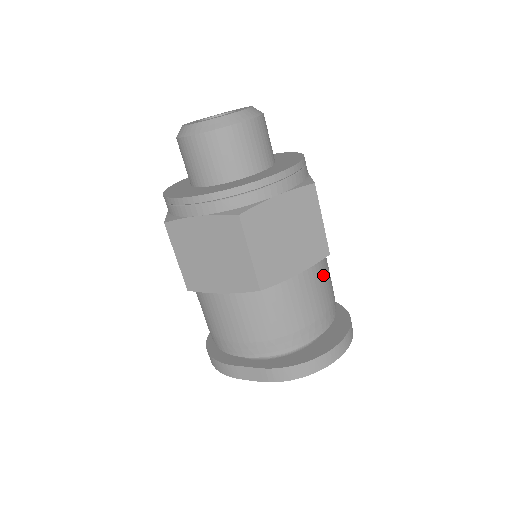
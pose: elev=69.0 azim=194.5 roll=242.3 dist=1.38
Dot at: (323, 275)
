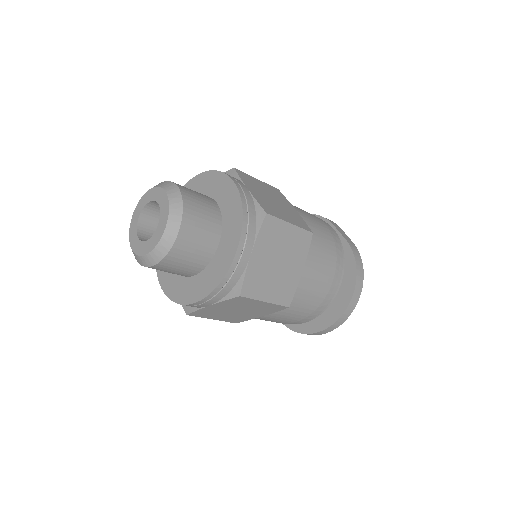
Dot at: (297, 303)
